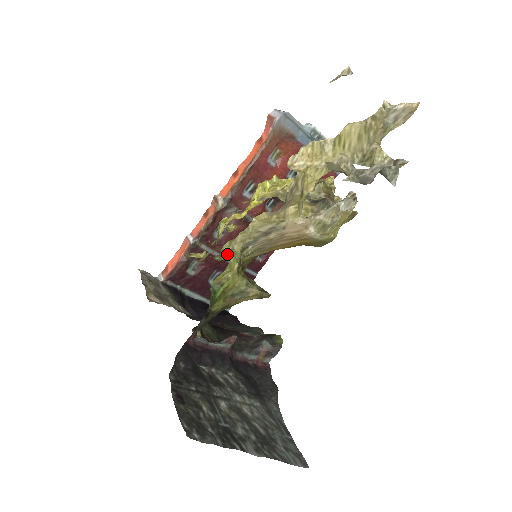
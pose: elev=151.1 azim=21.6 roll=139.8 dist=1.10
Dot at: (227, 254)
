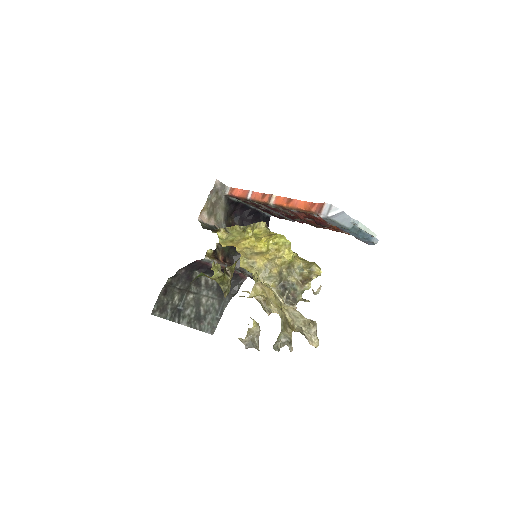
Dot at: (215, 271)
